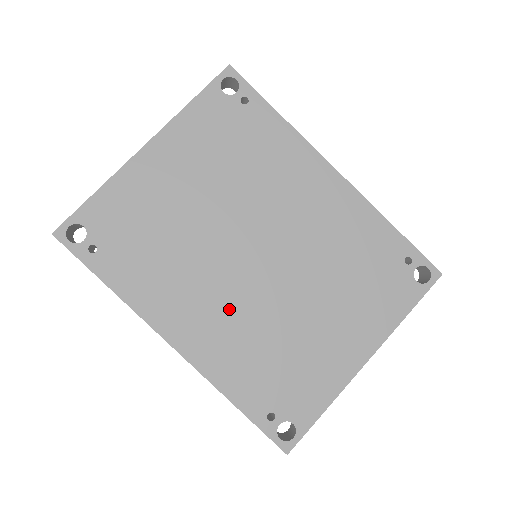
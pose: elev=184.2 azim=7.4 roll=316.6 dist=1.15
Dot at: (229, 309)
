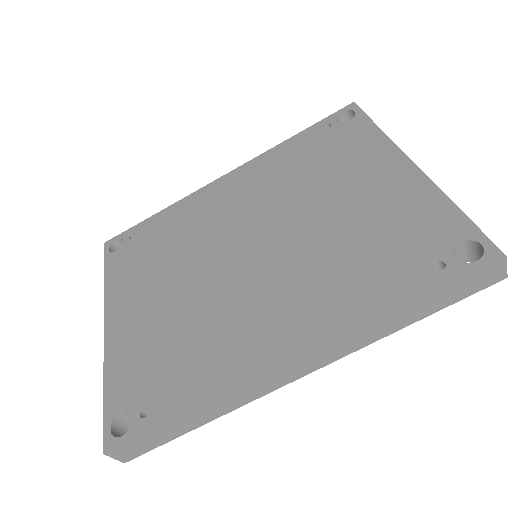
Dot at: (285, 286)
